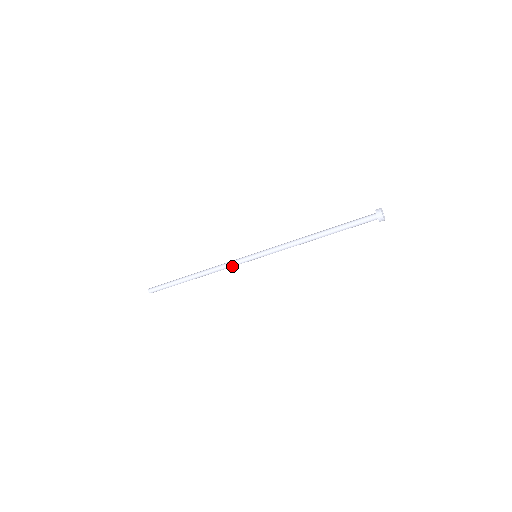
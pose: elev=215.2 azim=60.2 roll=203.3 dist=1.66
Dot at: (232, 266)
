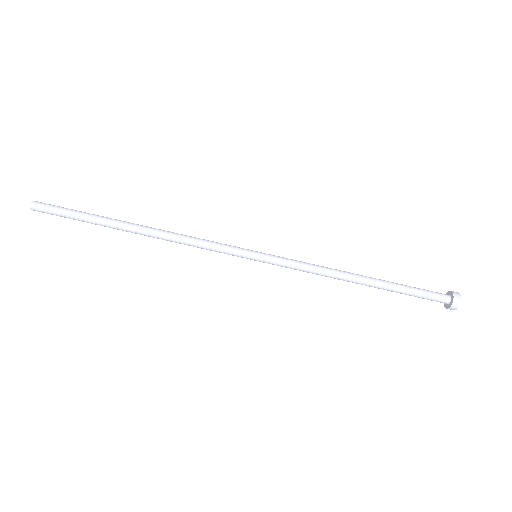
Dot at: (211, 245)
